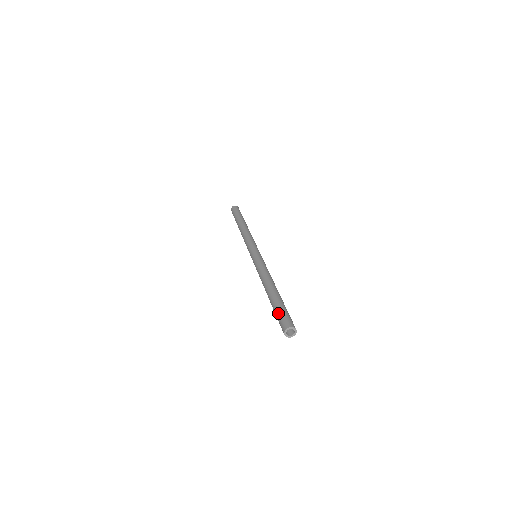
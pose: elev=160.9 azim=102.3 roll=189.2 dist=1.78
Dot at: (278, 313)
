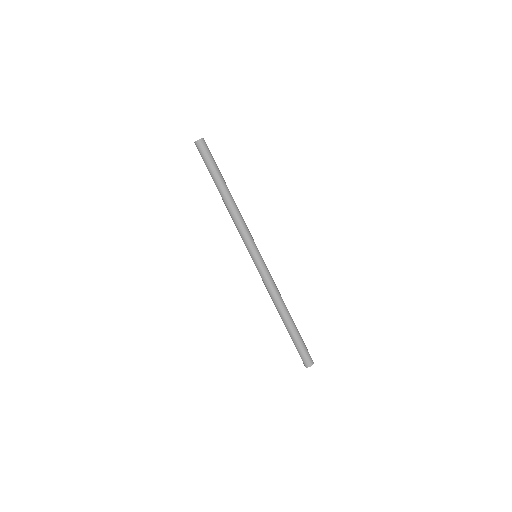
Dot at: (298, 349)
